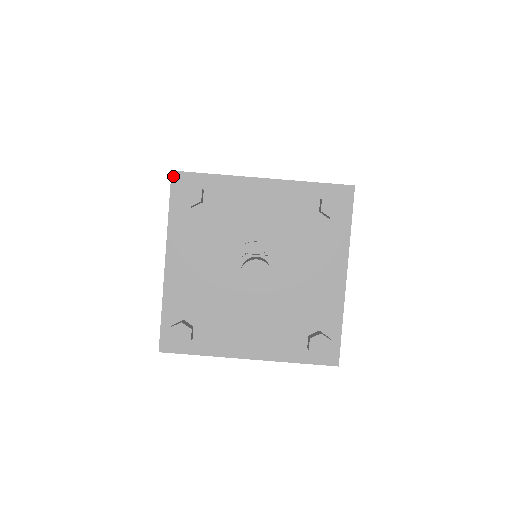
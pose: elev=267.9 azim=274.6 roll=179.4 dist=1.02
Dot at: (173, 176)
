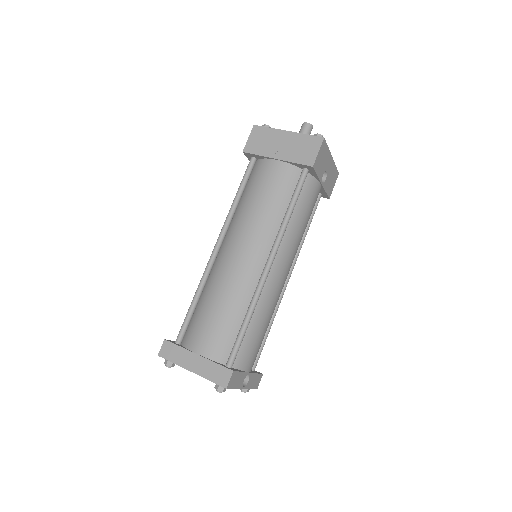
Dot at: occluded
